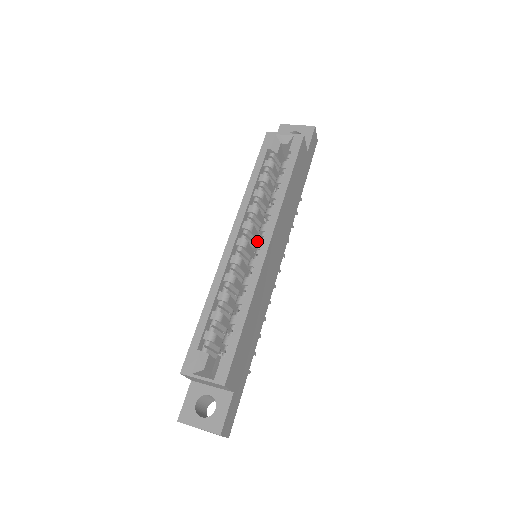
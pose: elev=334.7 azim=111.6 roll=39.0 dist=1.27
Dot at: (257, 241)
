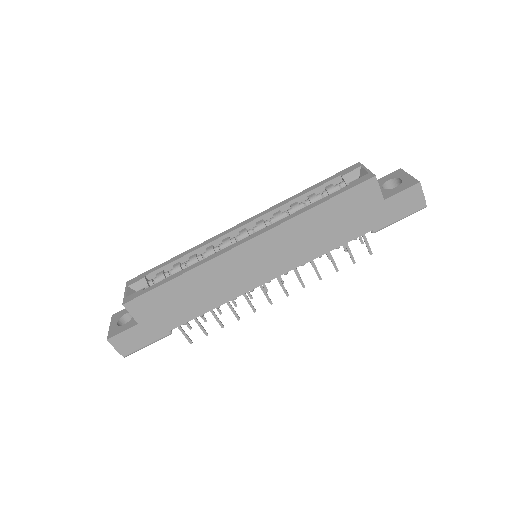
Dot at: occluded
